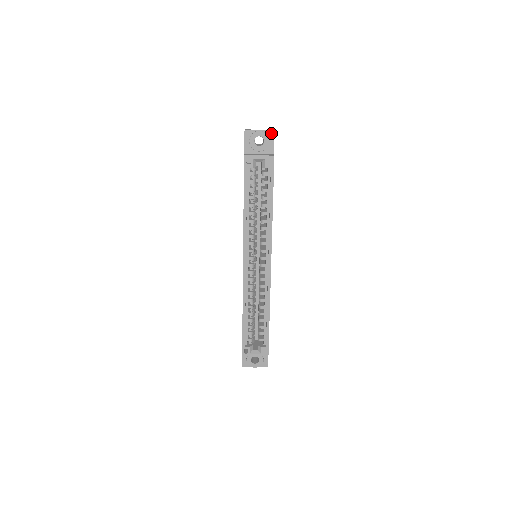
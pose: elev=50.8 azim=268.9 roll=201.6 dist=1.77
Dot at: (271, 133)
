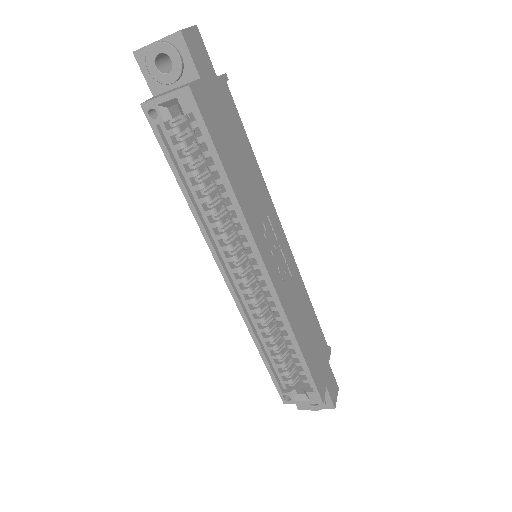
Dot at: (177, 38)
